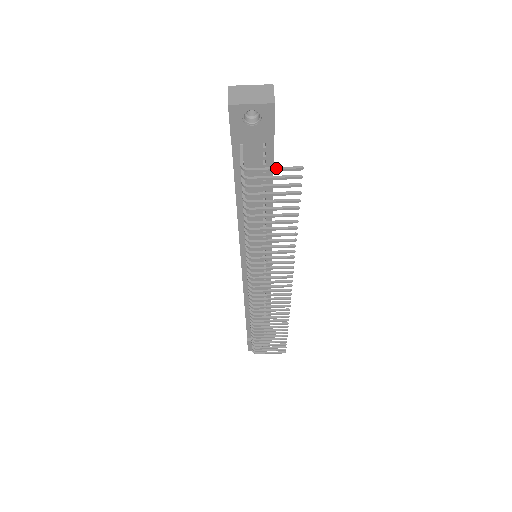
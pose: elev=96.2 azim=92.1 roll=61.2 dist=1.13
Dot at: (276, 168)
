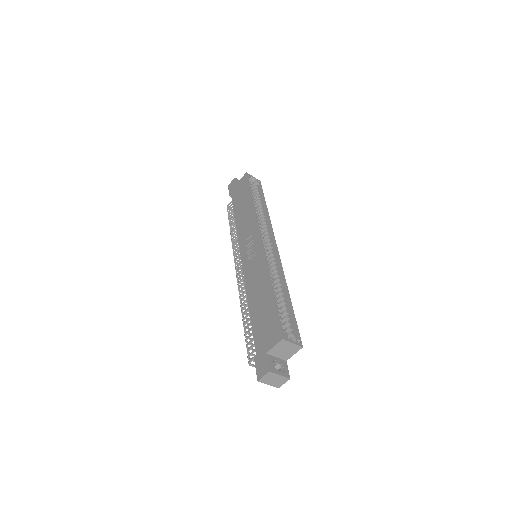
Dot at: occluded
